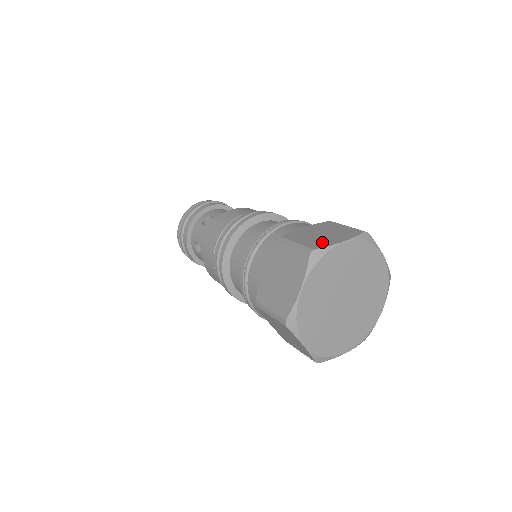
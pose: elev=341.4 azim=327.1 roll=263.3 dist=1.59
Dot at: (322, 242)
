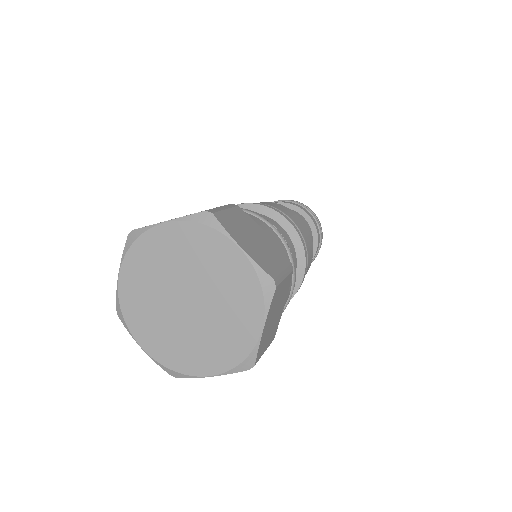
Dot at: occluded
